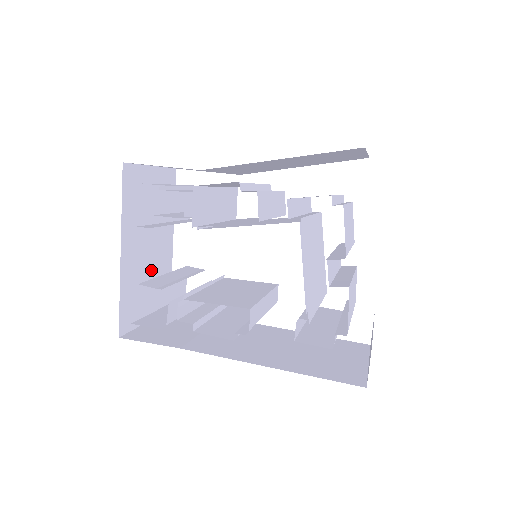
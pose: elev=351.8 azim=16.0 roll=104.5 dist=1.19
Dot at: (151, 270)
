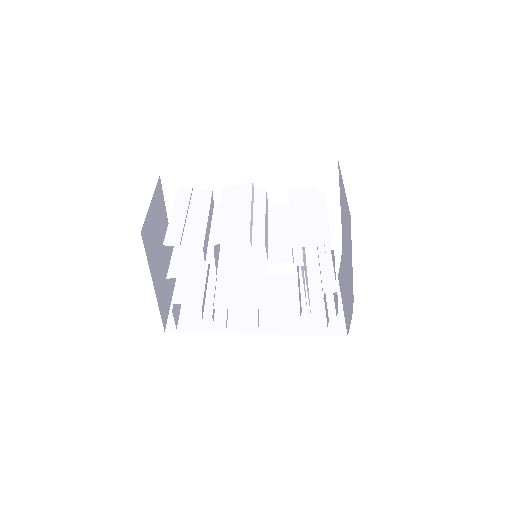
Dot at: occluded
